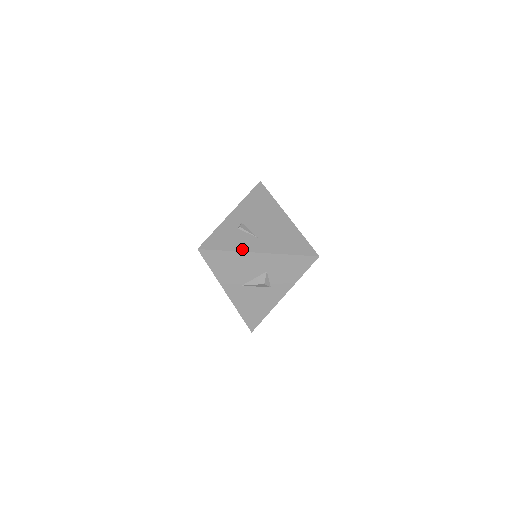
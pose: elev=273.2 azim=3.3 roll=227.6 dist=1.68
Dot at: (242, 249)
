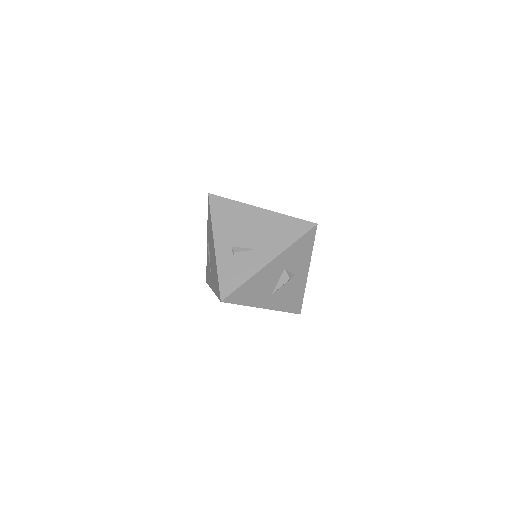
Dot at: (254, 271)
